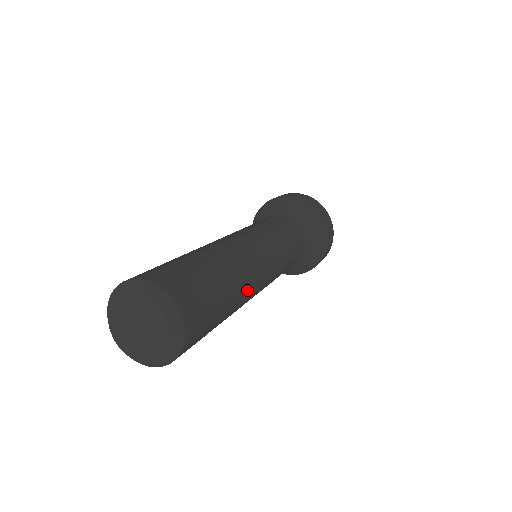
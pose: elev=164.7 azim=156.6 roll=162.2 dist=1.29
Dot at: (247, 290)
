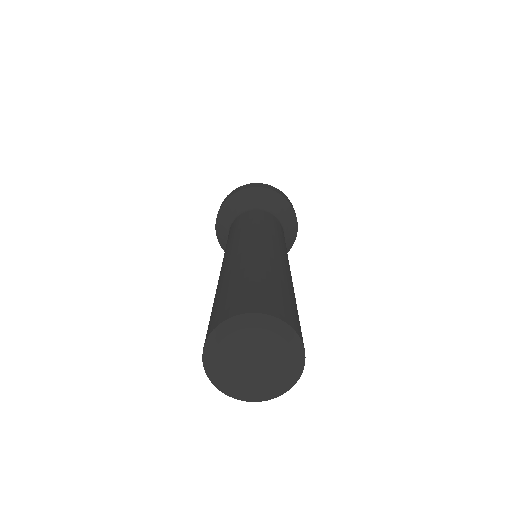
Dot at: (280, 266)
